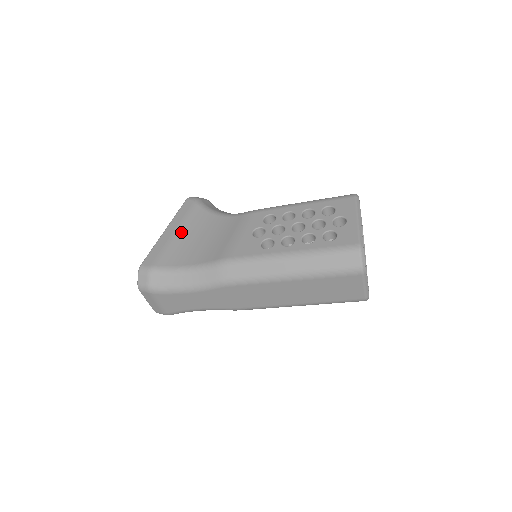
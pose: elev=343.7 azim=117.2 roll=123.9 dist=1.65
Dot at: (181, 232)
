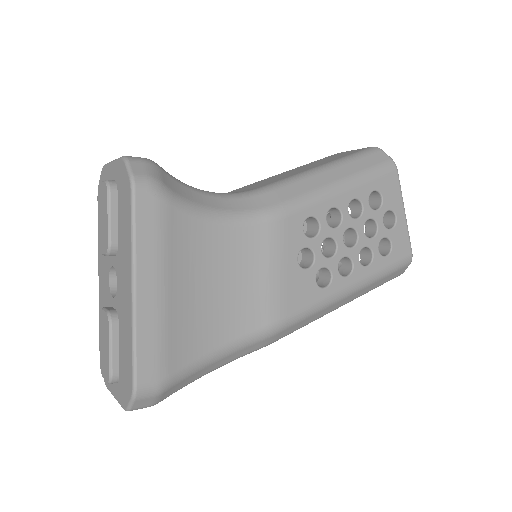
Dot at: (173, 285)
